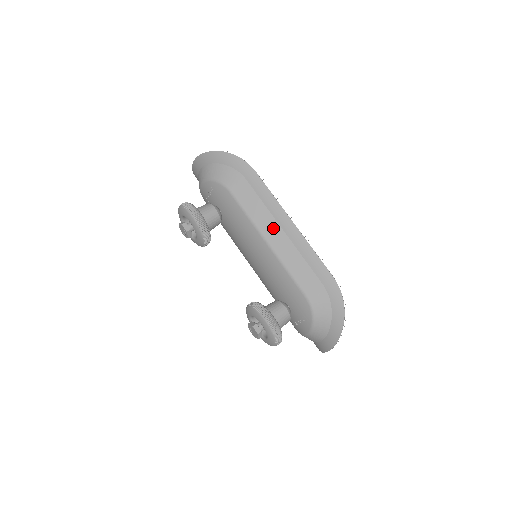
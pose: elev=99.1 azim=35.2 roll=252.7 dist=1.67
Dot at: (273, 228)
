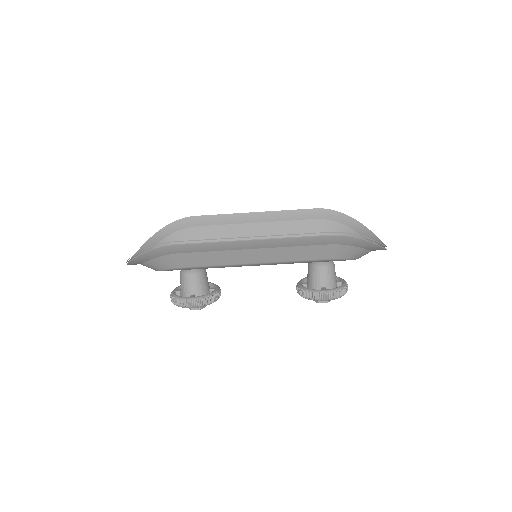
Dot at: (244, 255)
